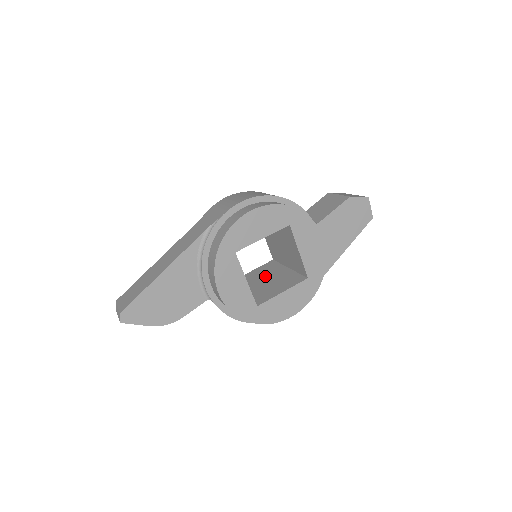
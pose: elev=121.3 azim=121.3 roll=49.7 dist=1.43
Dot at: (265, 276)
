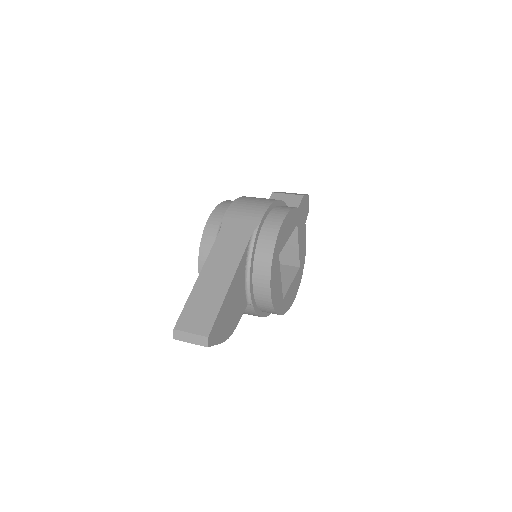
Dot at: occluded
